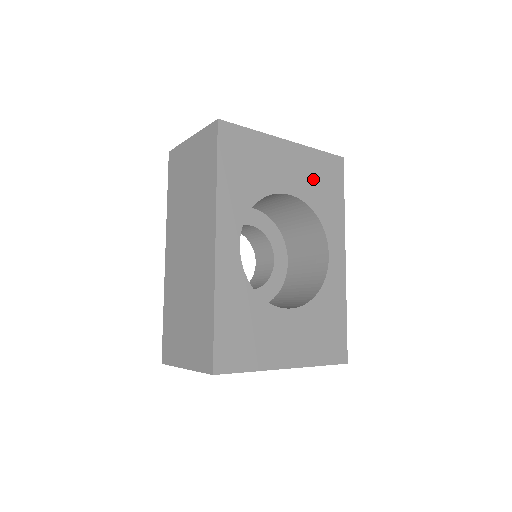
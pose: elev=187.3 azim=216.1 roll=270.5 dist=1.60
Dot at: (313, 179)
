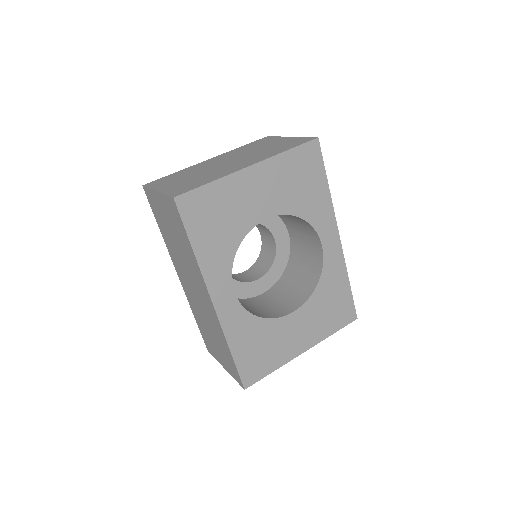
Dot at: (289, 185)
